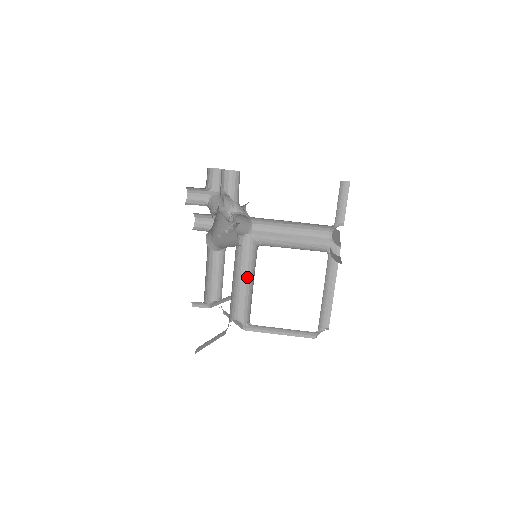
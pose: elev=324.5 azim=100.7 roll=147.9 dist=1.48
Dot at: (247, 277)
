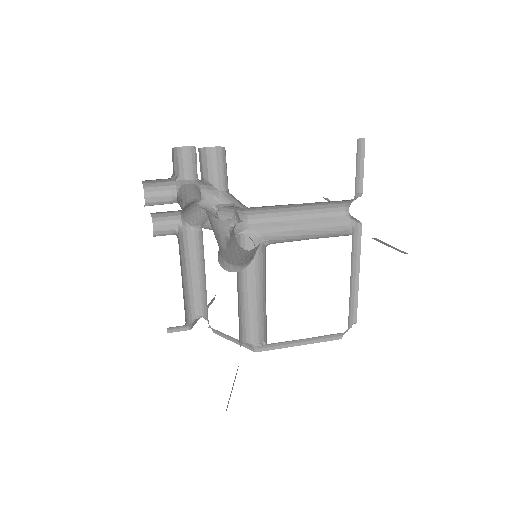
Dot at: (251, 286)
